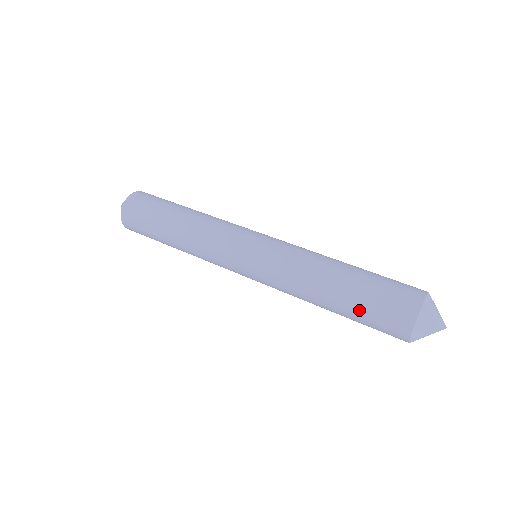
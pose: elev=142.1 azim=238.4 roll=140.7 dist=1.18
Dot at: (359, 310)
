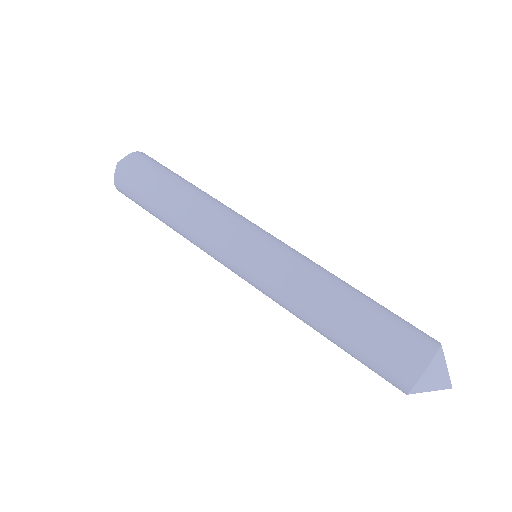
Dot at: (362, 344)
